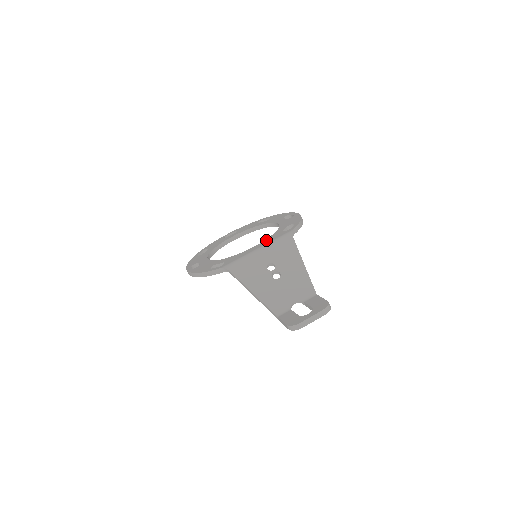
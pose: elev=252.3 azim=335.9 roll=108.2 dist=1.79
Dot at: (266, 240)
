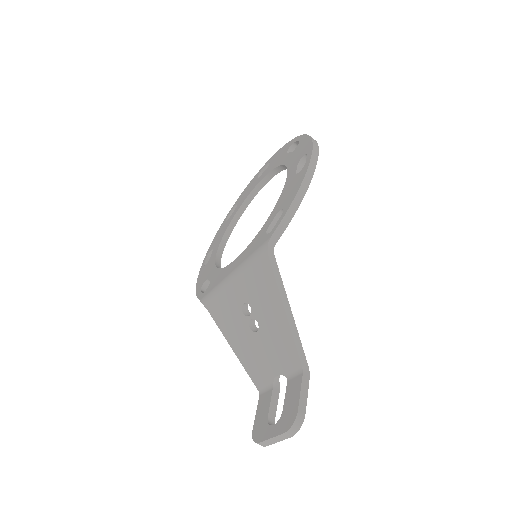
Dot at: (246, 249)
